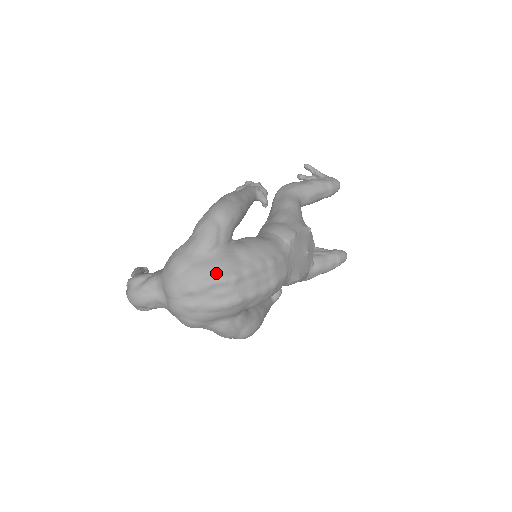
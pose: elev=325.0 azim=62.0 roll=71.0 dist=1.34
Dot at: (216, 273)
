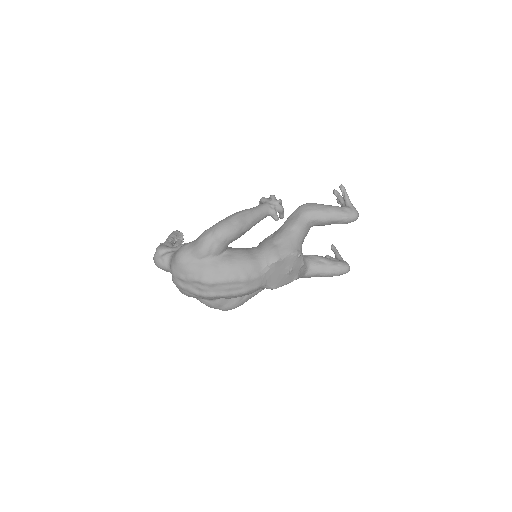
Dot at: (200, 275)
